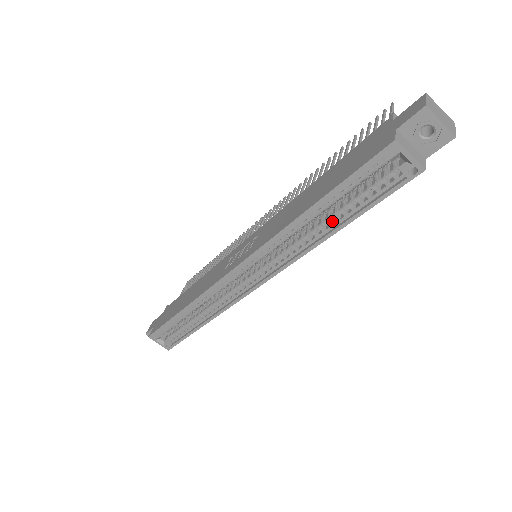
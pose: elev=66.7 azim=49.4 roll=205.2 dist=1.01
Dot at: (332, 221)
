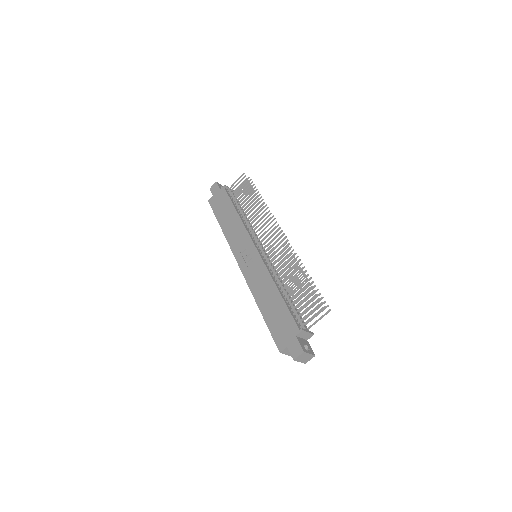
Dot at: occluded
